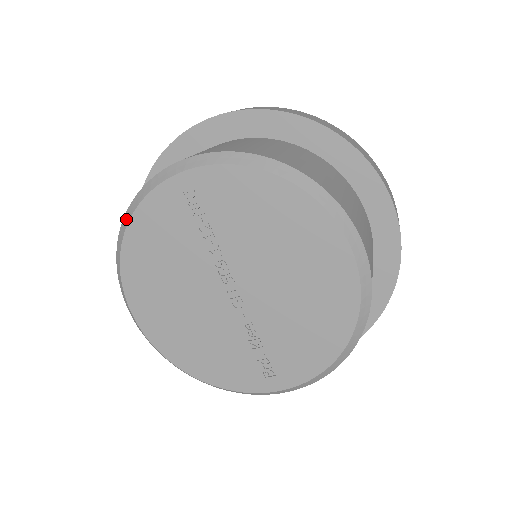
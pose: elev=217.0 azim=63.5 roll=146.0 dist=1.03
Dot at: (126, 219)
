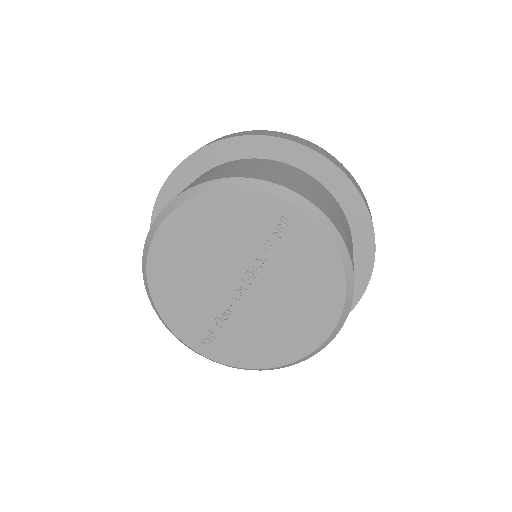
Dot at: (225, 183)
